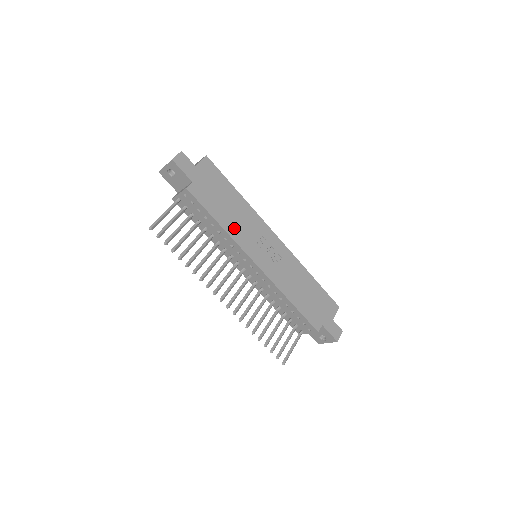
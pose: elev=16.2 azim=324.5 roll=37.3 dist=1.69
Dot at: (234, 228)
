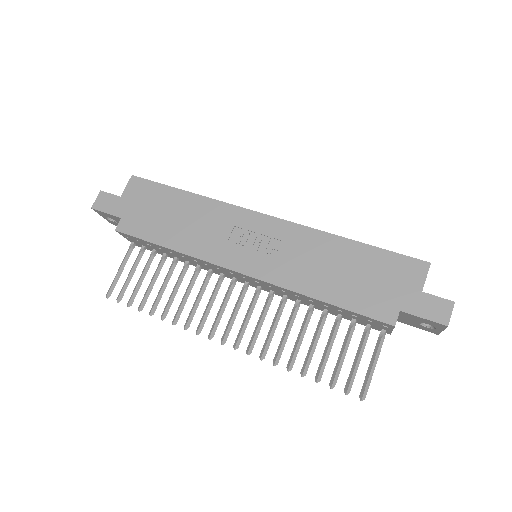
Dot at: (192, 242)
